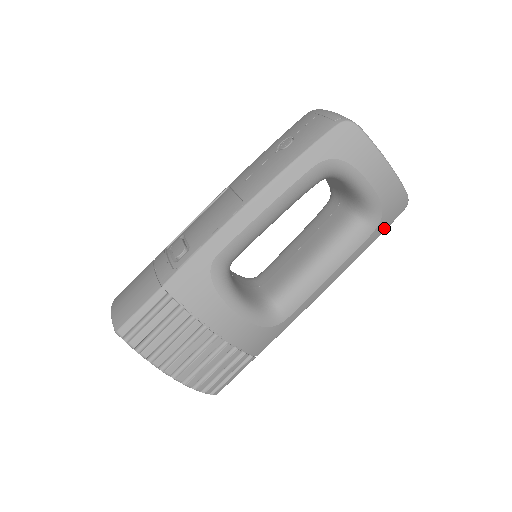
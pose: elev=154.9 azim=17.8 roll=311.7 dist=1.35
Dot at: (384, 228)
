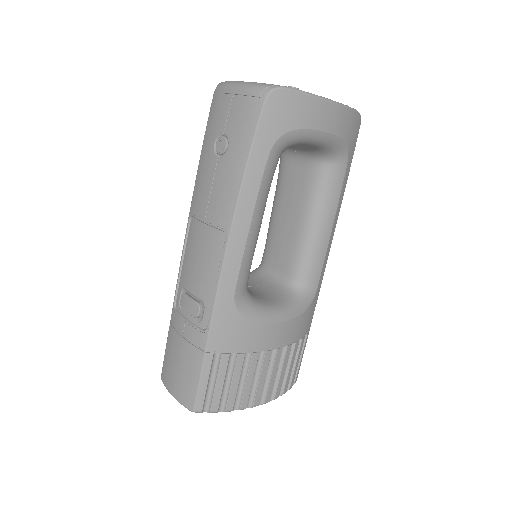
Dot at: (352, 154)
